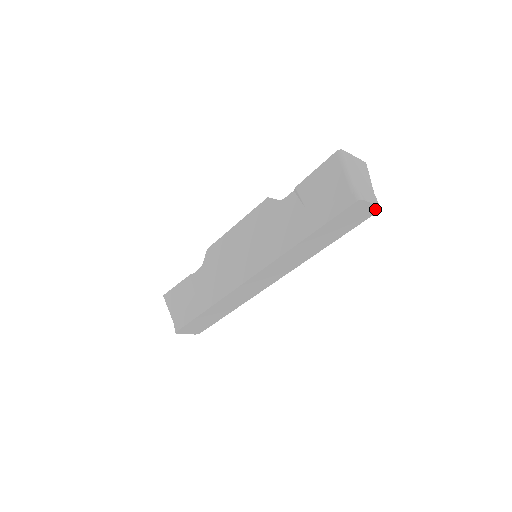
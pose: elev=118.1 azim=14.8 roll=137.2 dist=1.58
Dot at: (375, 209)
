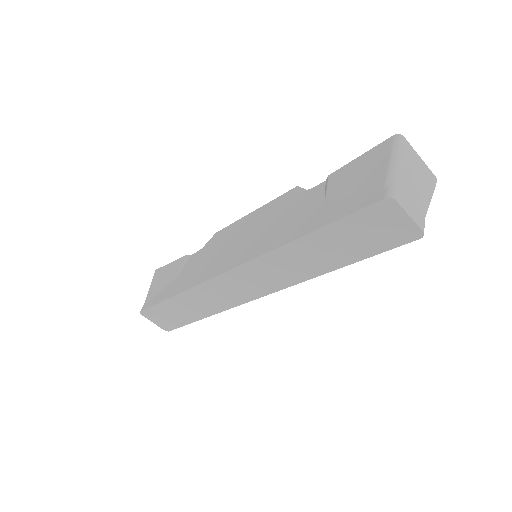
Dot at: (414, 231)
